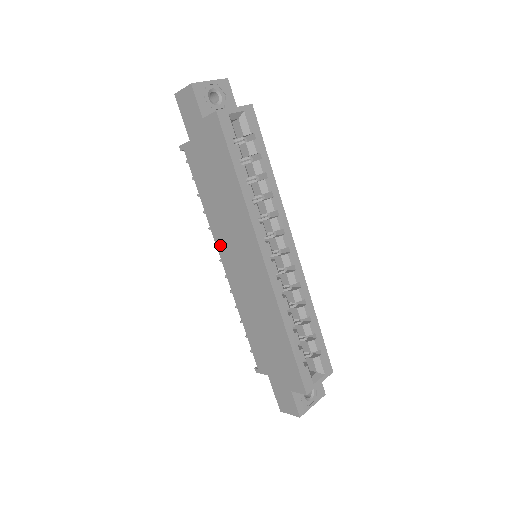
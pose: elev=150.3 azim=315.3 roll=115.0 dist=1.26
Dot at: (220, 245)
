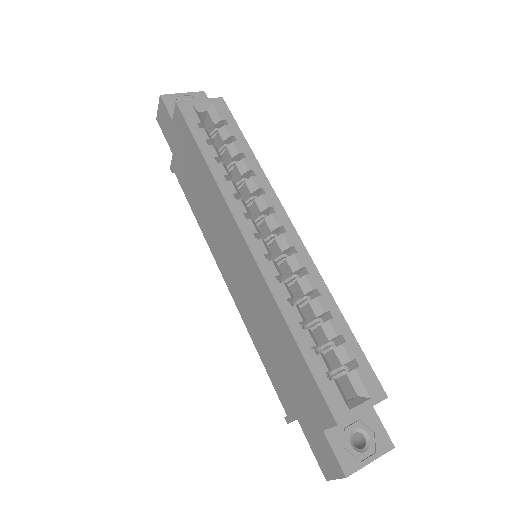
Dot at: (215, 254)
